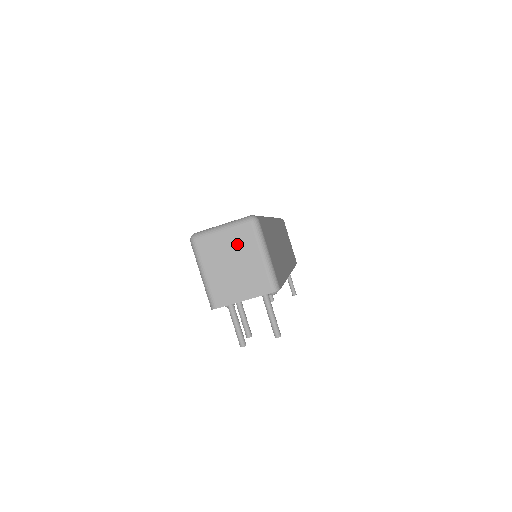
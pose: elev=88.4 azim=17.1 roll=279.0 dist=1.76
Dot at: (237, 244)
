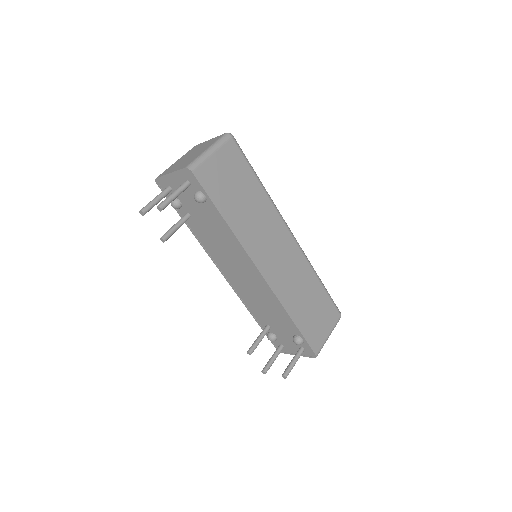
Dot at: (206, 145)
